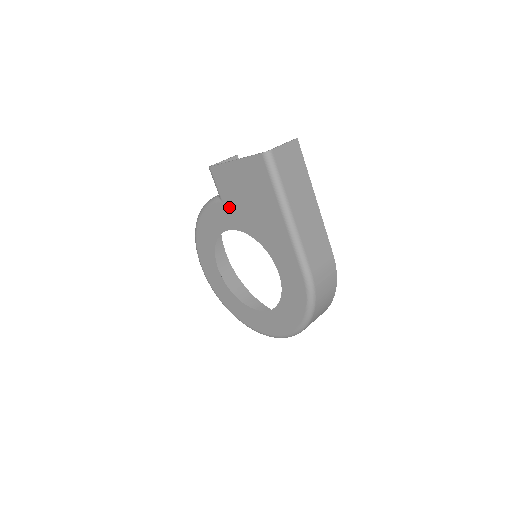
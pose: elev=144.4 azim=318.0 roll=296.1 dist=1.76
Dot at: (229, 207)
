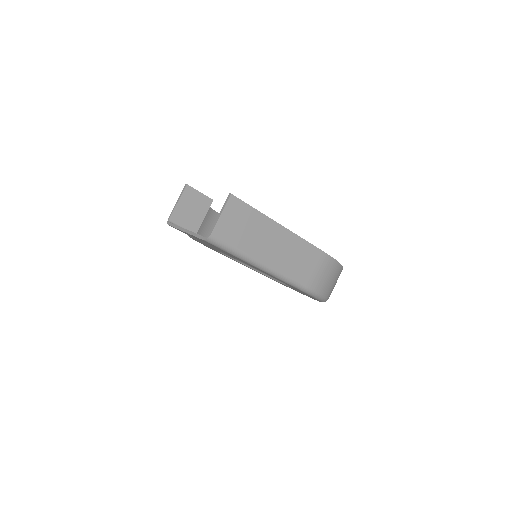
Dot at: occluded
